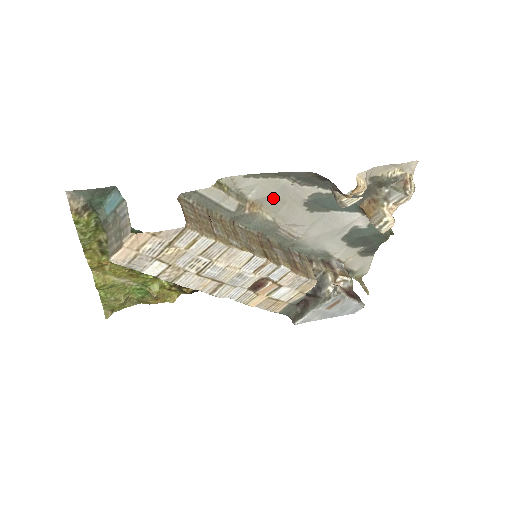
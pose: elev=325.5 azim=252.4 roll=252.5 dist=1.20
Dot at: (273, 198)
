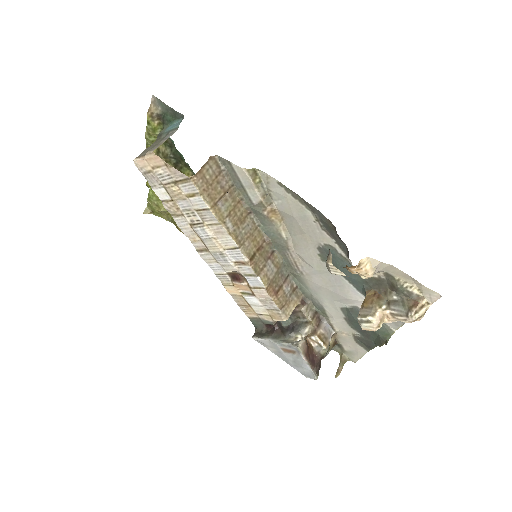
Dot at: (293, 220)
